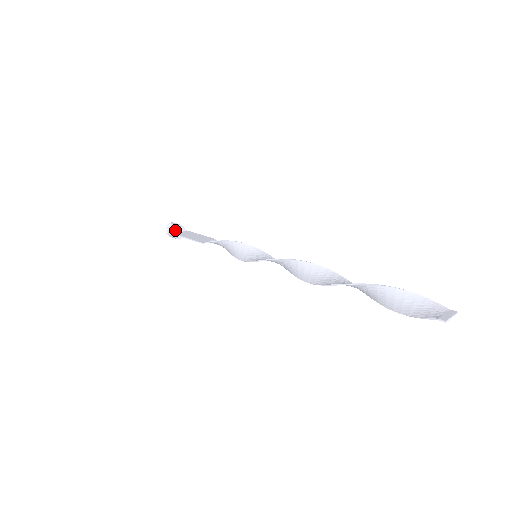
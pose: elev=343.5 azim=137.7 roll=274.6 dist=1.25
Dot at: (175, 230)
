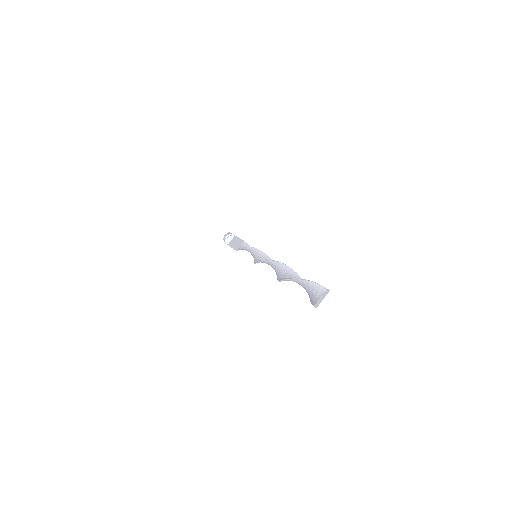
Dot at: (226, 242)
